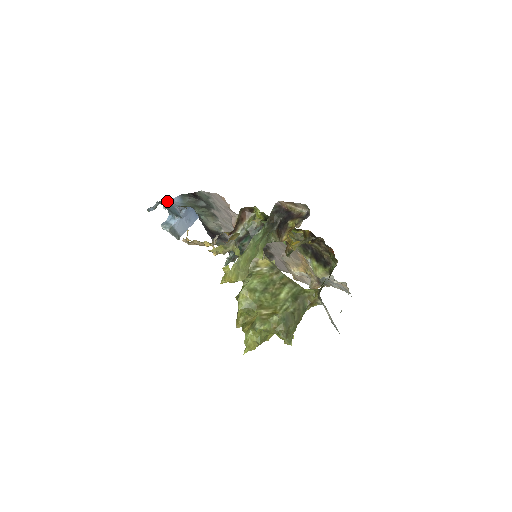
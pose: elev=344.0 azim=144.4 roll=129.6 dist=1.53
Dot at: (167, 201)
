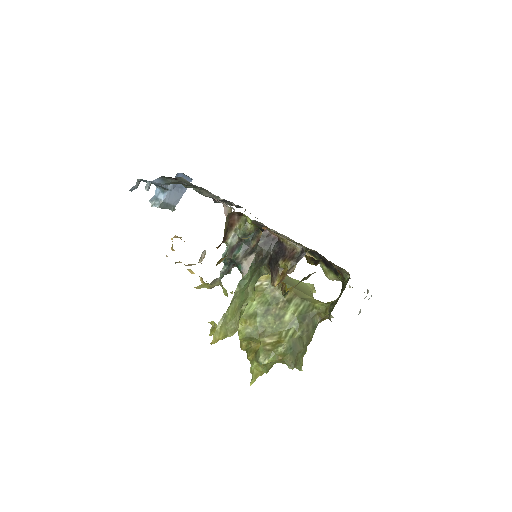
Dot at: (148, 181)
